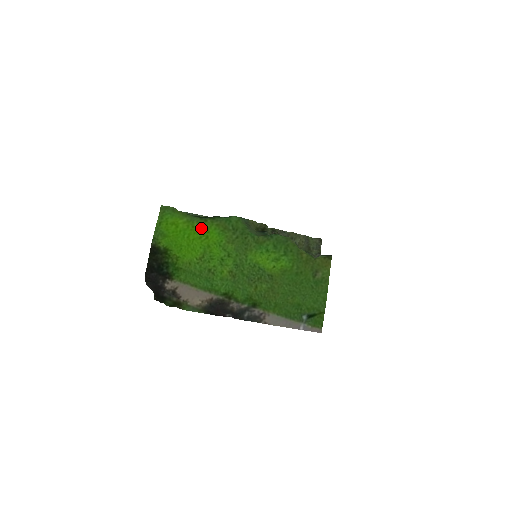
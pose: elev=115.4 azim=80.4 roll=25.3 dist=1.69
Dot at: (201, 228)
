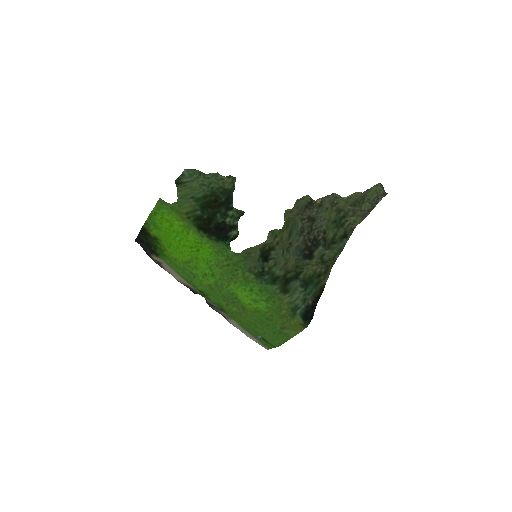
Dot at: (195, 239)
